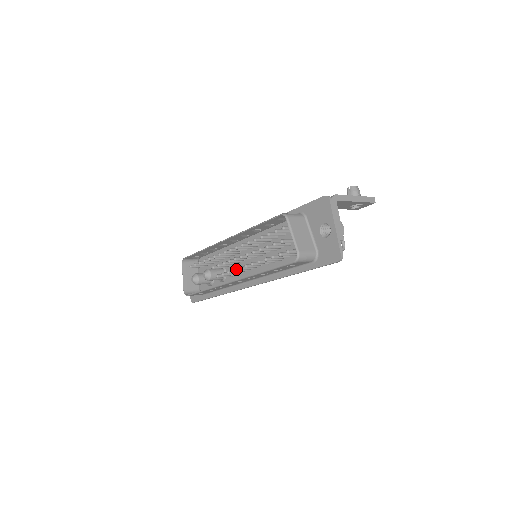
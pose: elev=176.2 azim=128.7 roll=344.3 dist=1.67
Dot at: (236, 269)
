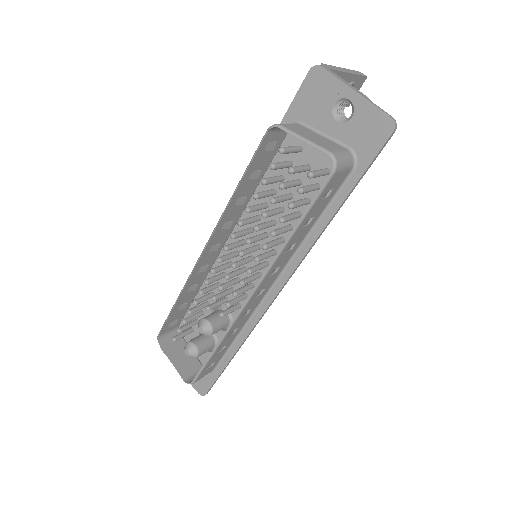
Dot at: (243, 279)
